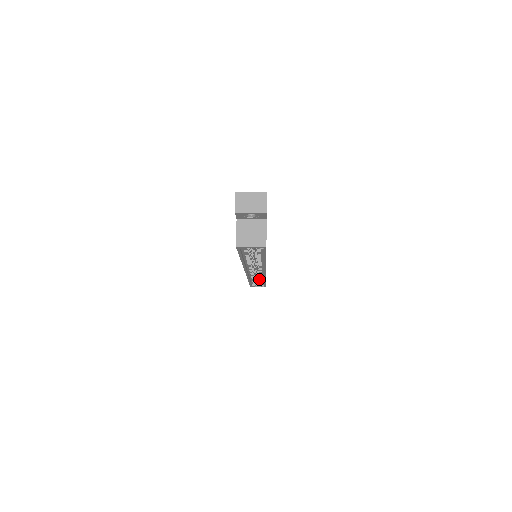
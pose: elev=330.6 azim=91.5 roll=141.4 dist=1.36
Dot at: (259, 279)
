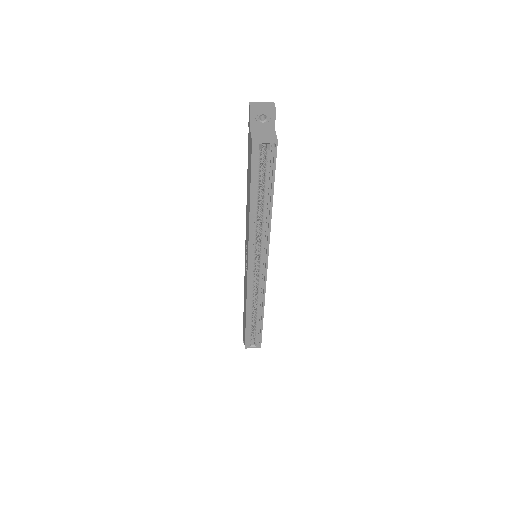
Dot at: (256, 315)
